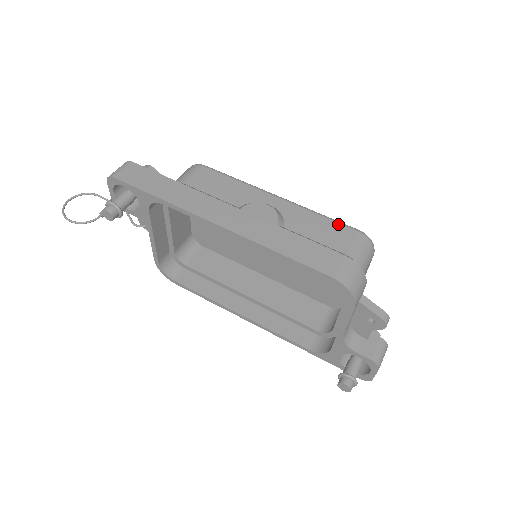
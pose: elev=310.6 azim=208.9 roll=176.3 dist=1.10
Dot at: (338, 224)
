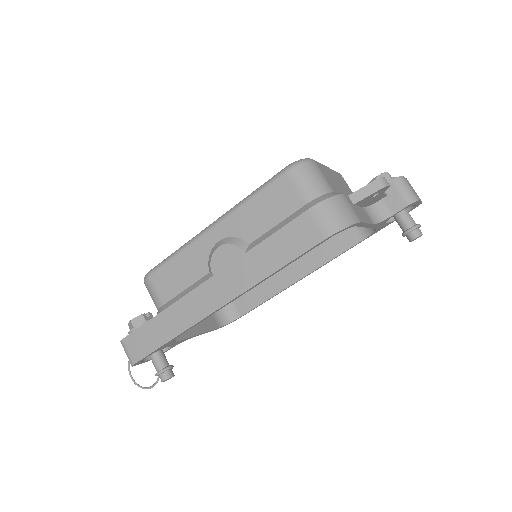
Dot at: (269, 188)
